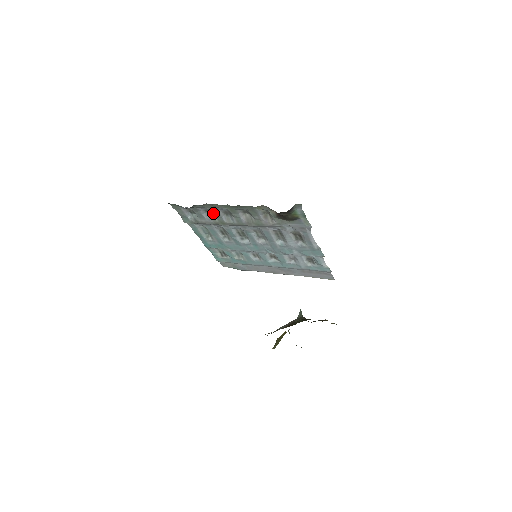
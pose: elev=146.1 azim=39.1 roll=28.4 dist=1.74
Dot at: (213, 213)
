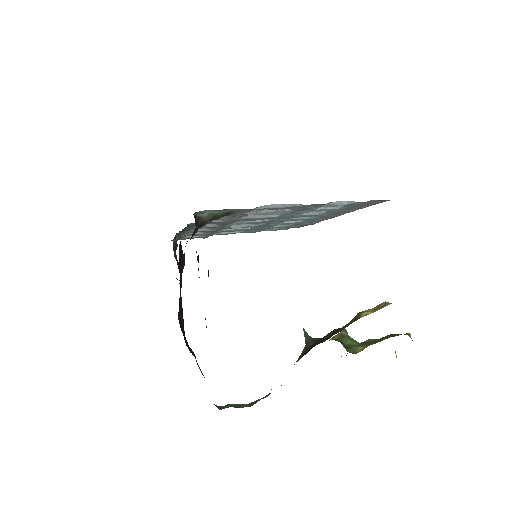
Dot at: occluded
